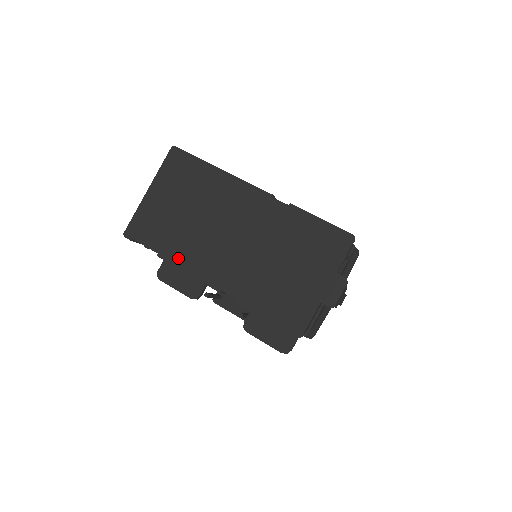
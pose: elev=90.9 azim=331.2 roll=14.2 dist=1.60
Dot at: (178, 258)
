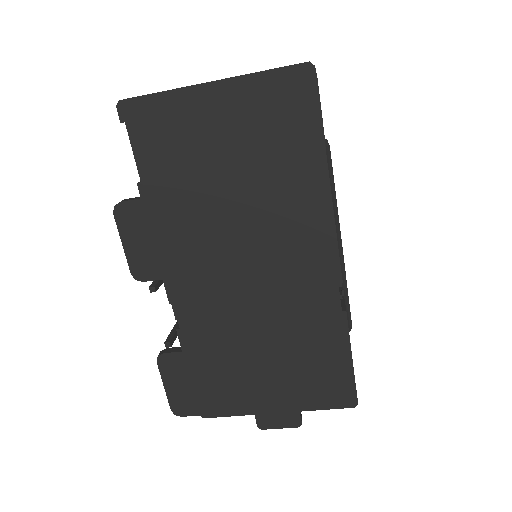
Dot at: (161, 217)
